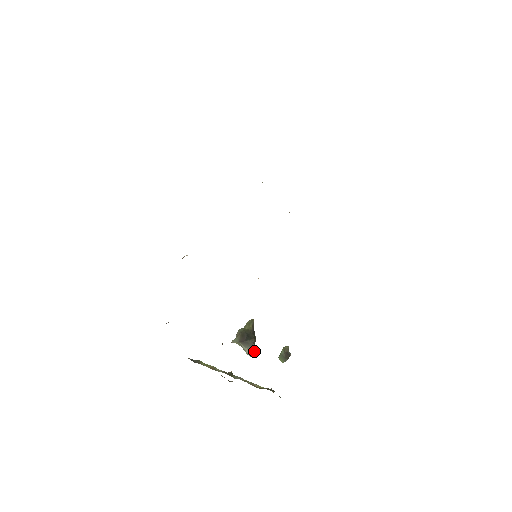
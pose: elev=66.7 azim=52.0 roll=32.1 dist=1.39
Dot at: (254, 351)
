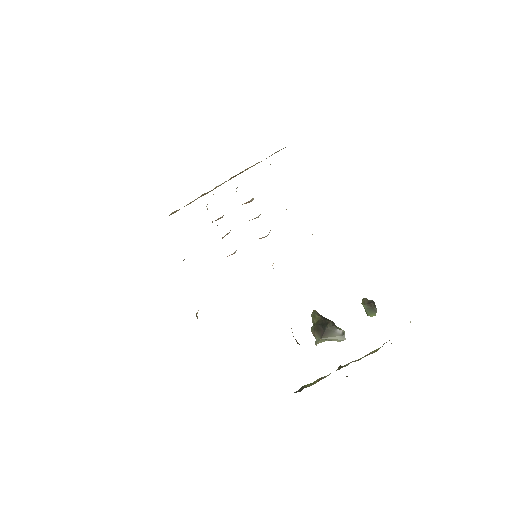
Dot at: (342, 332)
